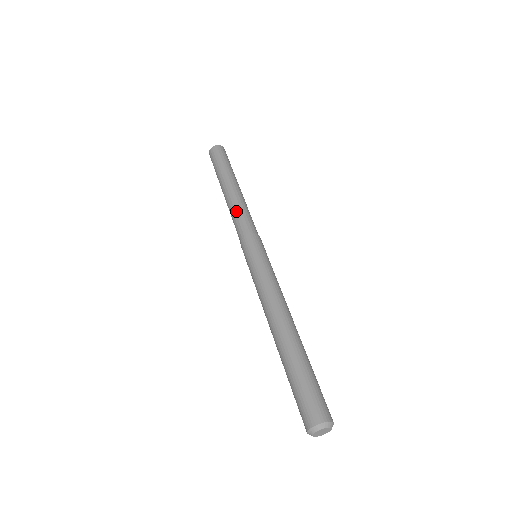
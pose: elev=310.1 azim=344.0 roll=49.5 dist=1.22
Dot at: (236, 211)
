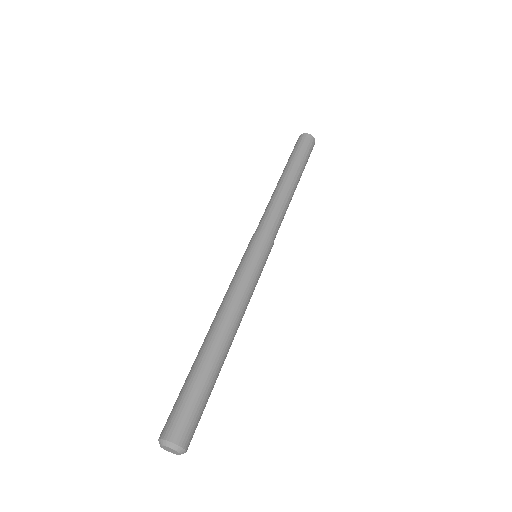
Dot at: (270, 204)
